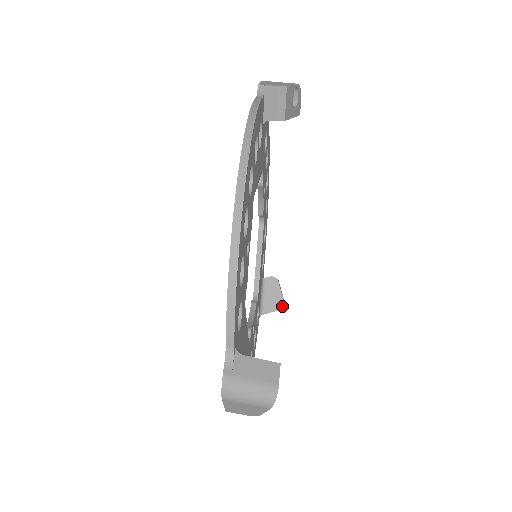
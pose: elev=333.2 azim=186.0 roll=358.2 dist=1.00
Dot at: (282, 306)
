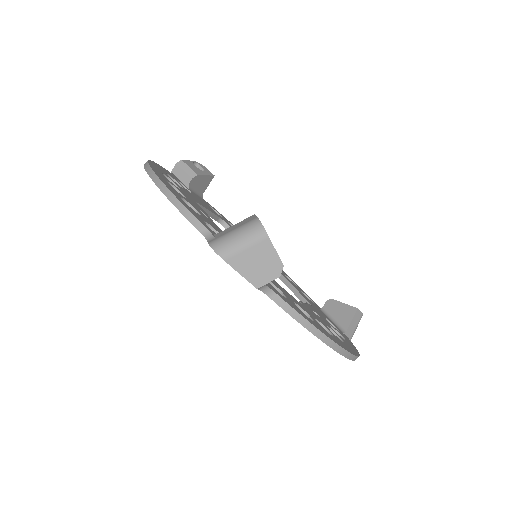
Dot at: (353, 310)
